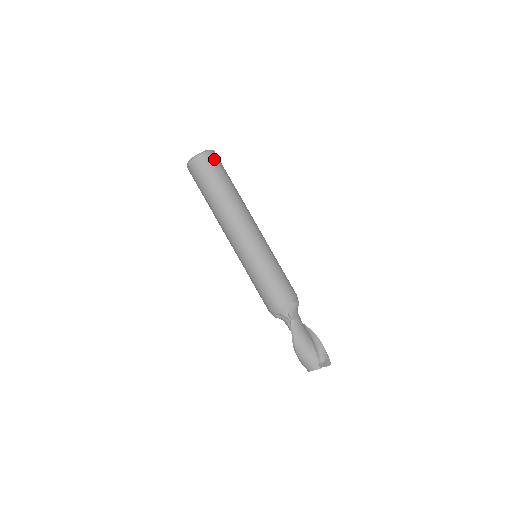
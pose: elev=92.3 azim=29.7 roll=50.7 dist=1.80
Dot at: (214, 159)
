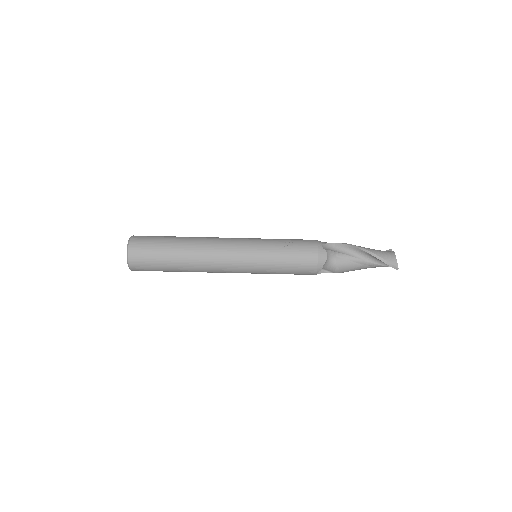
Dot at: (140, 265)
